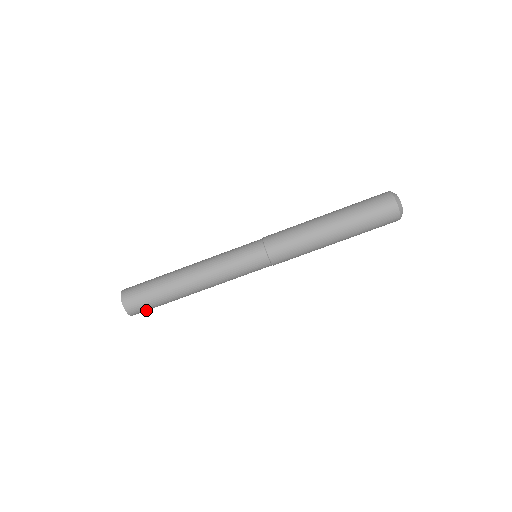
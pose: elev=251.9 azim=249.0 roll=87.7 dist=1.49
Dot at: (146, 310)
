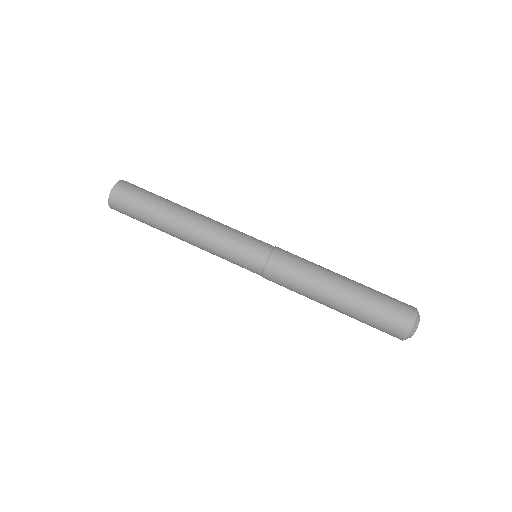
Dot at: (125, 211)
